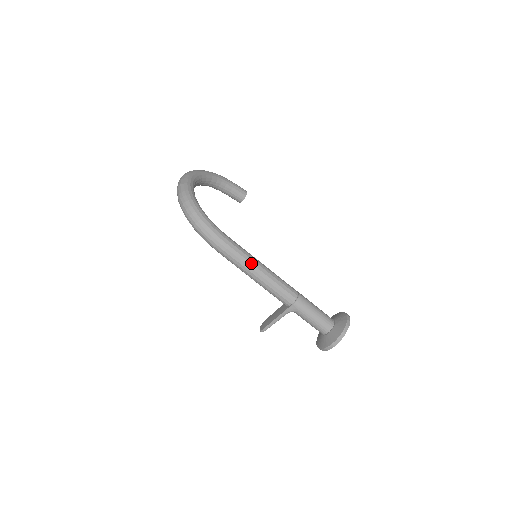
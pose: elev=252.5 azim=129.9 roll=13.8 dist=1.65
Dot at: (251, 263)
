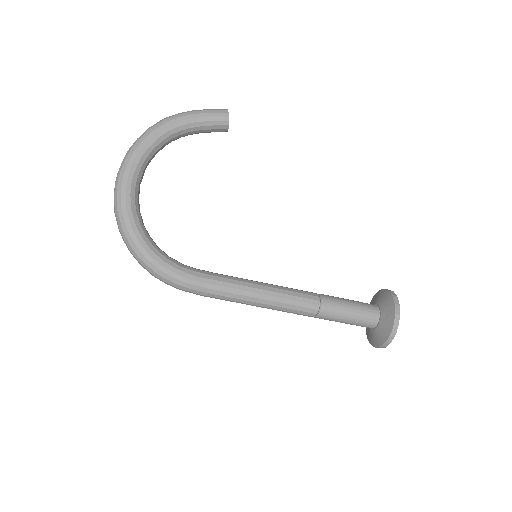
Dot at: (241, 299)
